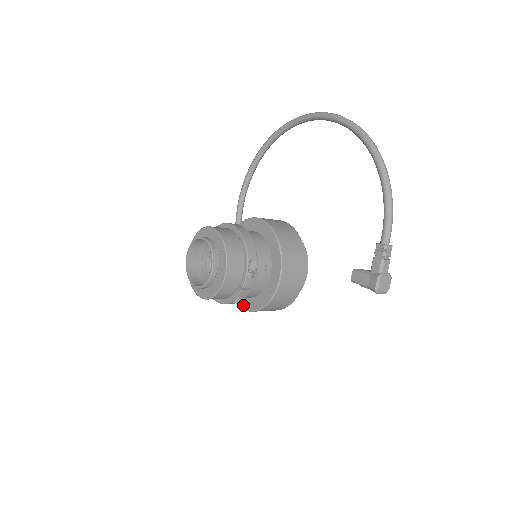
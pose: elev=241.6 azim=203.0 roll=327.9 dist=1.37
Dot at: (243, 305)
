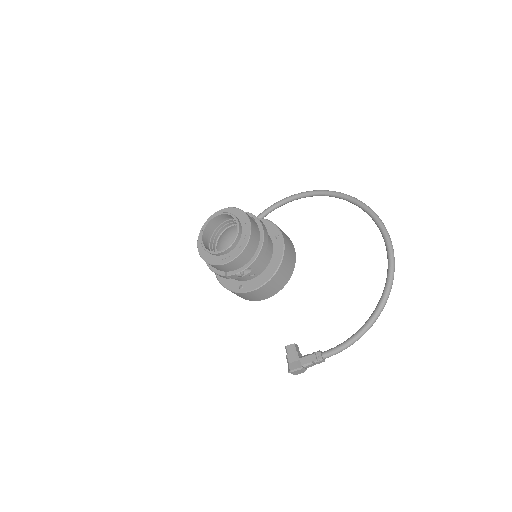
Dot at: occluded
